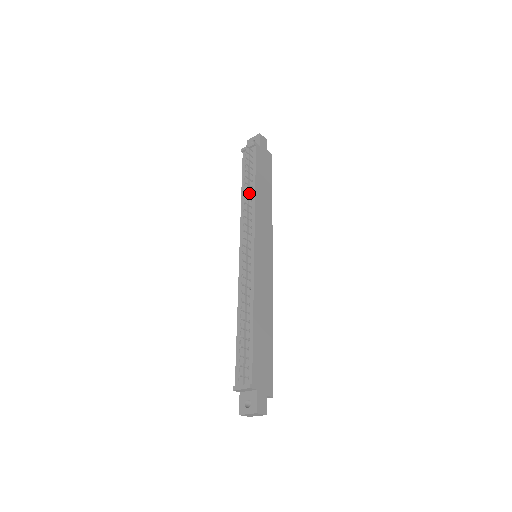
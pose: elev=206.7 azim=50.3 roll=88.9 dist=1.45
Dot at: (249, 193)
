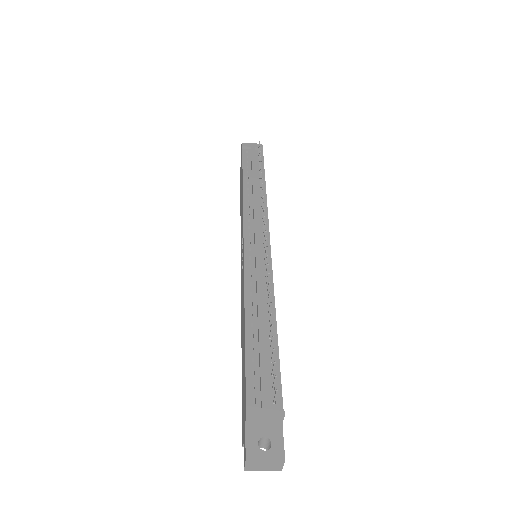
Dot at: (256, 187)
